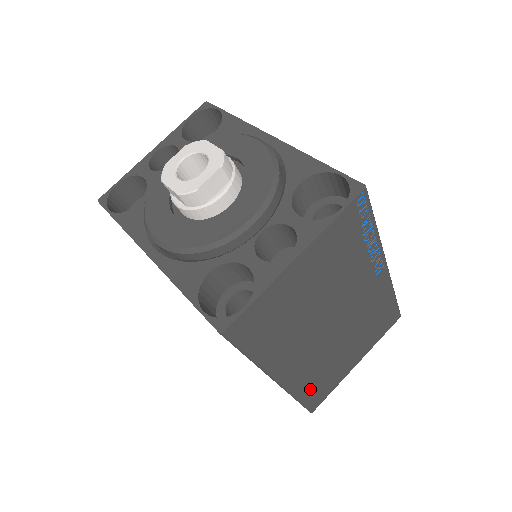
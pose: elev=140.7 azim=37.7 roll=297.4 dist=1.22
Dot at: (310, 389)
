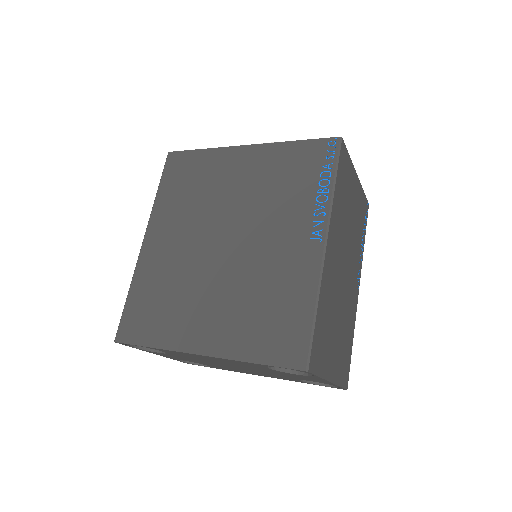
Dot at: (321, 319)
